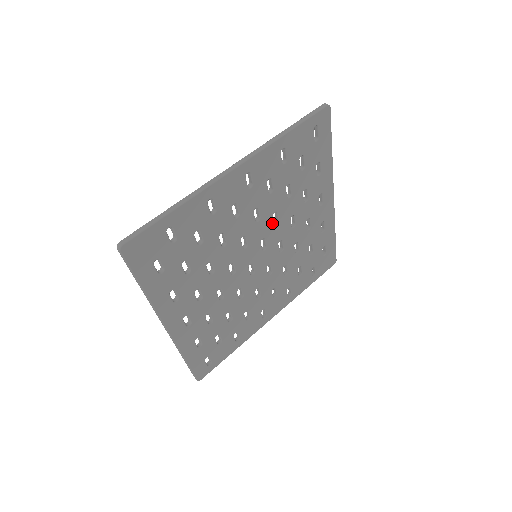
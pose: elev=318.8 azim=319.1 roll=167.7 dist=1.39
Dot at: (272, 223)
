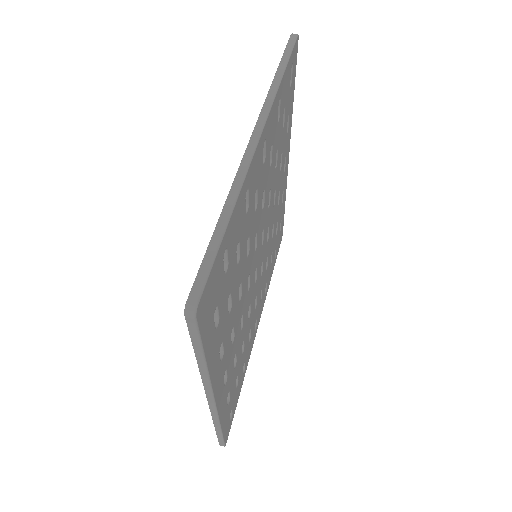
Dot at: (267, 206)
